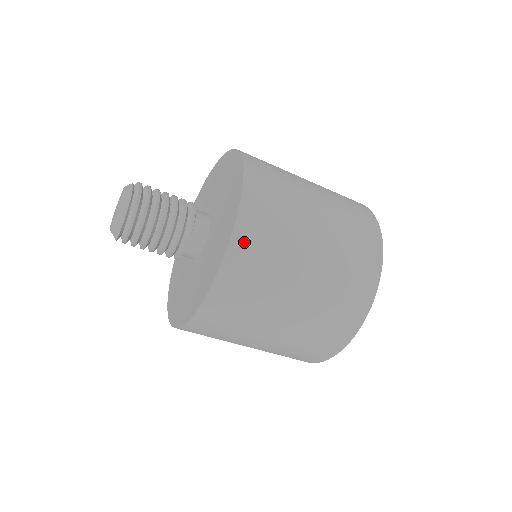
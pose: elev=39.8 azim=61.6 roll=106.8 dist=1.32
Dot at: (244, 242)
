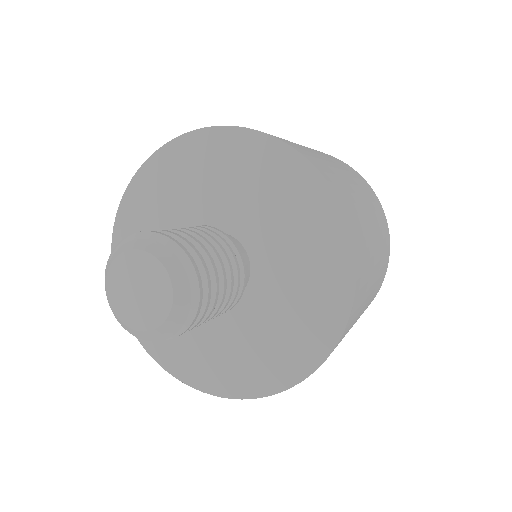
Dot at: occluded
